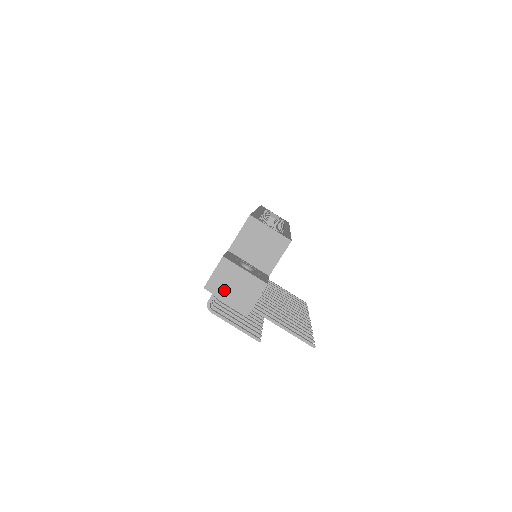
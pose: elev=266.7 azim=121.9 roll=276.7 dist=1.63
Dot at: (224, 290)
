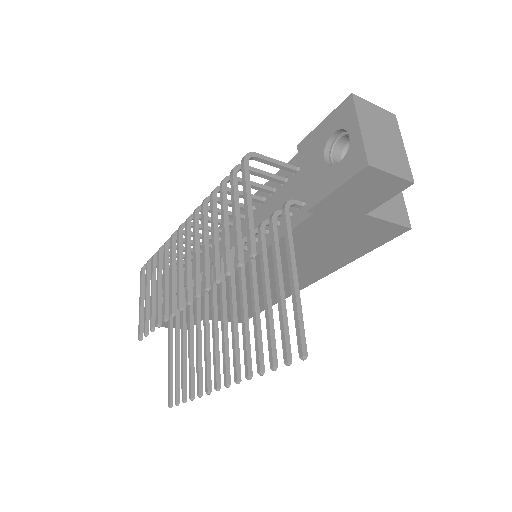
Dot at: (369, 123)
